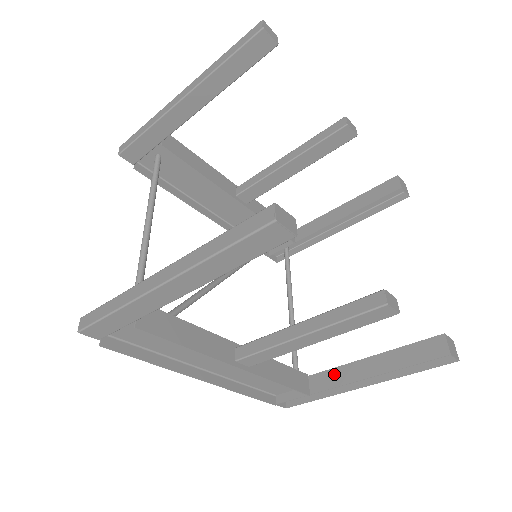
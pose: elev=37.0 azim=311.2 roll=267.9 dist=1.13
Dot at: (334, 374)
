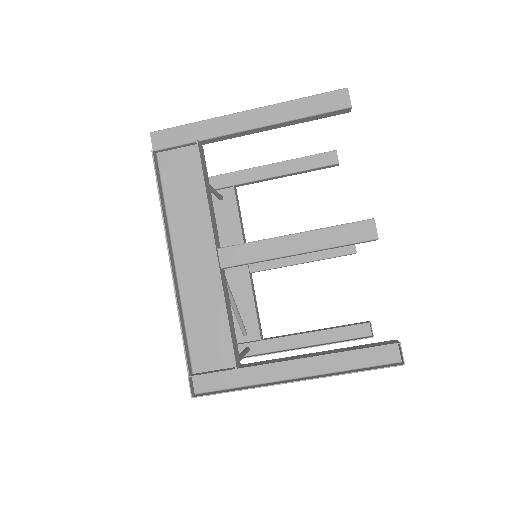
Dot at: (272, 360)
